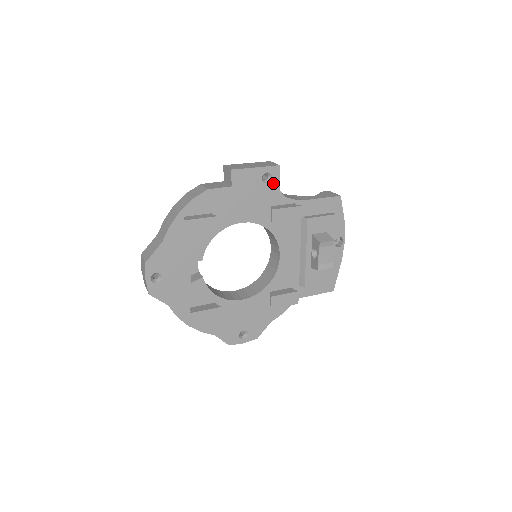
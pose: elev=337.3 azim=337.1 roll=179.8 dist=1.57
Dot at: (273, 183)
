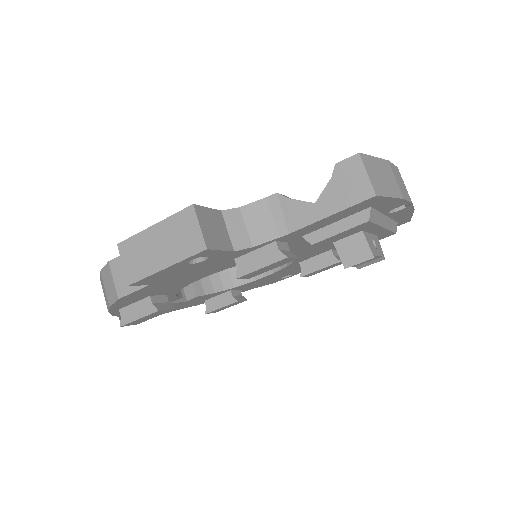
Dot at: (214, 255)
